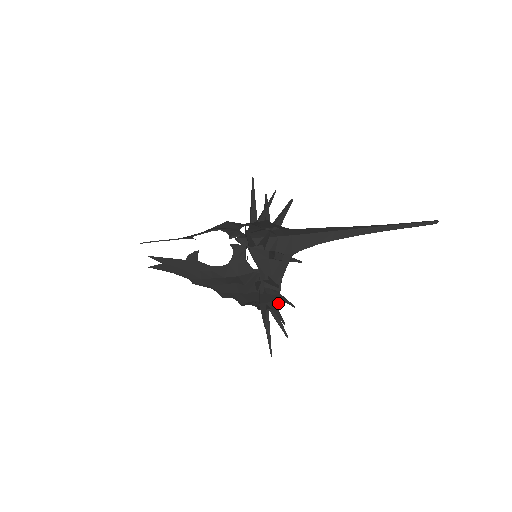
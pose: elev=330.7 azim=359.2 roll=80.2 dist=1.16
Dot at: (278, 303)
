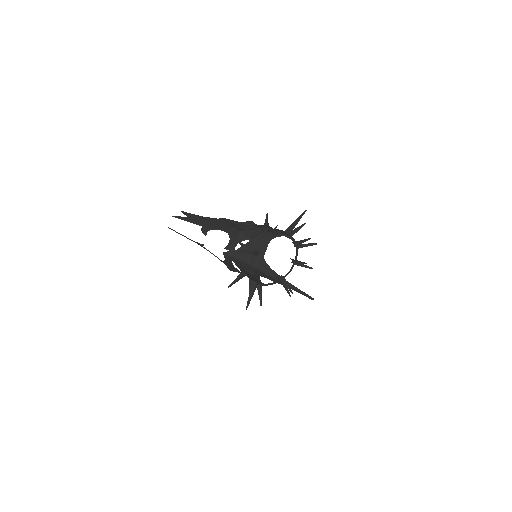
Dot at: (272, 284)
